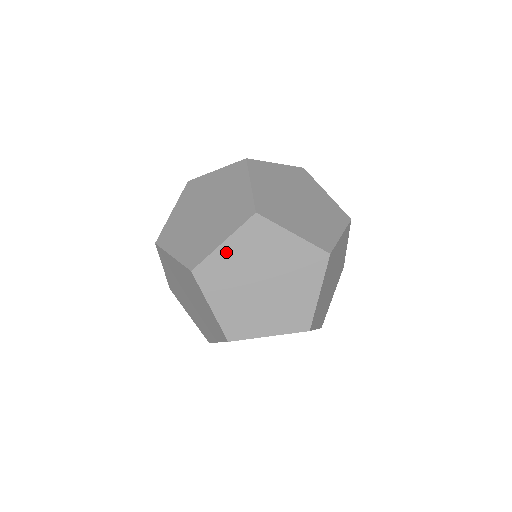
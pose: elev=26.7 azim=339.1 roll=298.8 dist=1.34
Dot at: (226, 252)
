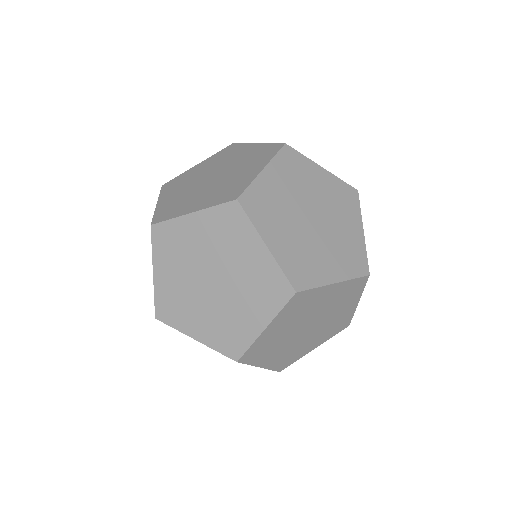
Dot at: (317, 173)
